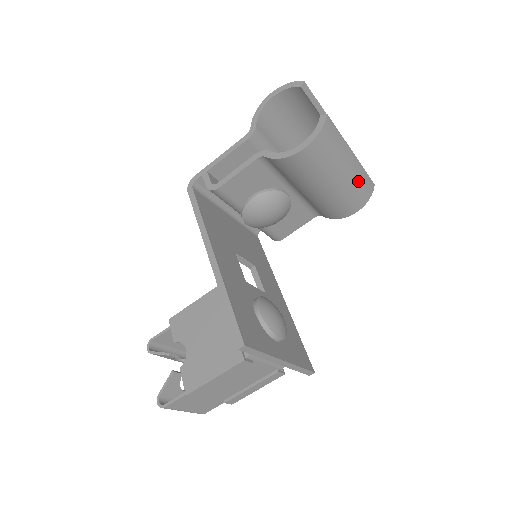
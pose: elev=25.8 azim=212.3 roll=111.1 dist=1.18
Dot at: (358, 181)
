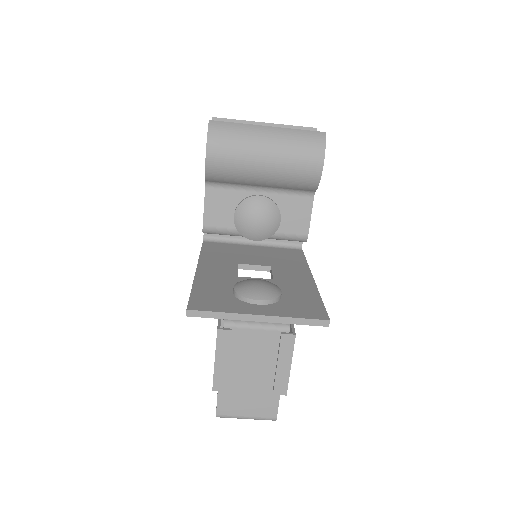
Dot at: (292, 141)
